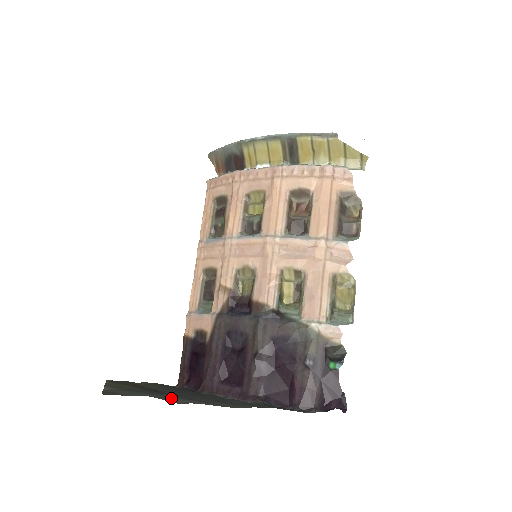
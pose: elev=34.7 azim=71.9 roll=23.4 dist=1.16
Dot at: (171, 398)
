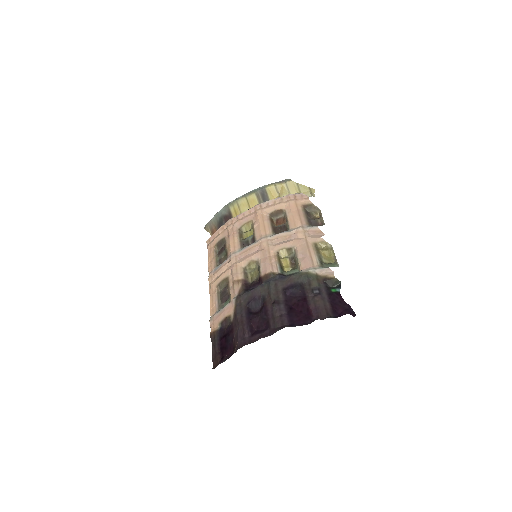
Dot at: occluded
